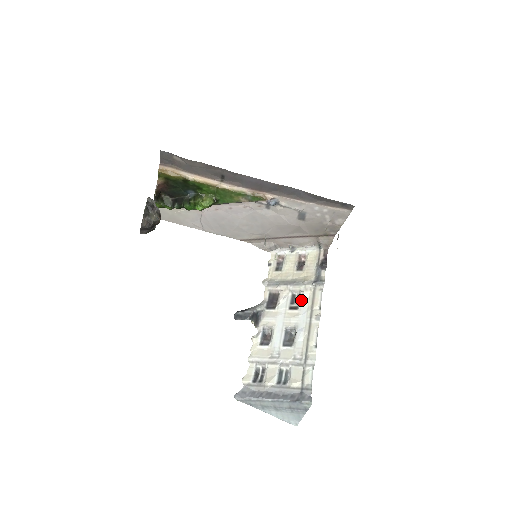
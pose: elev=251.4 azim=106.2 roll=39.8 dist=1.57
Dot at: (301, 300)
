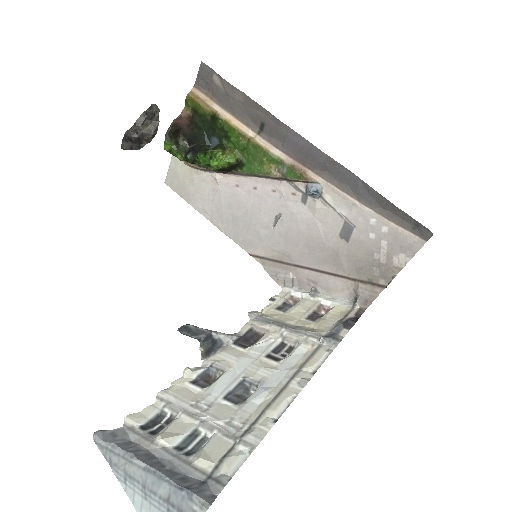
Dot at: (291, 352)
